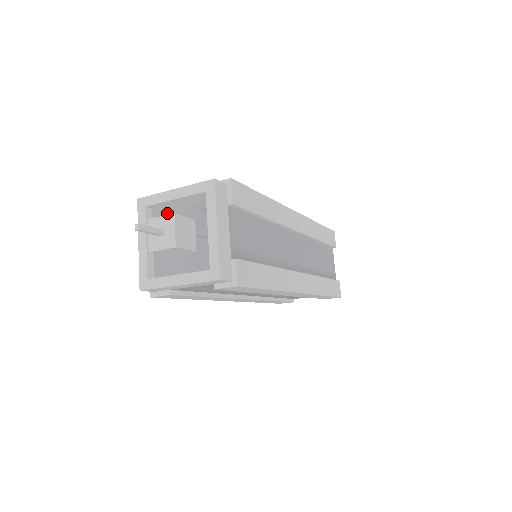
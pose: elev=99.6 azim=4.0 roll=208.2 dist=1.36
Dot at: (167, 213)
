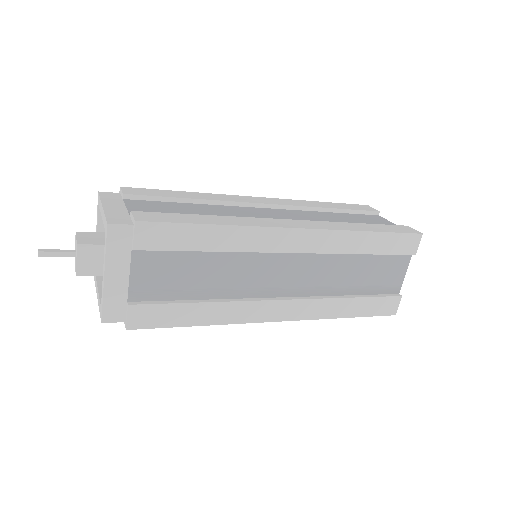
Dot at: occluded
